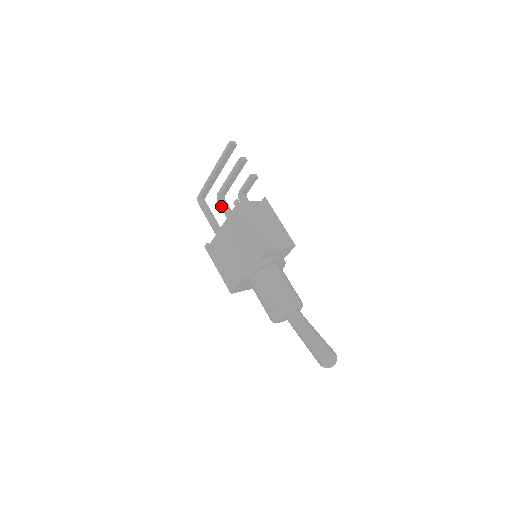
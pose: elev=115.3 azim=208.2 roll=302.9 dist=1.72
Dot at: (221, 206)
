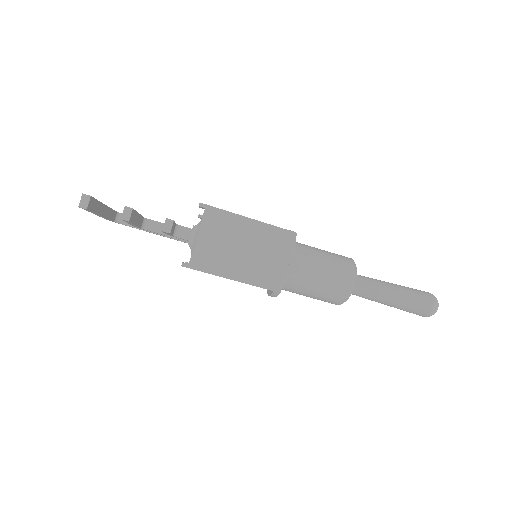
Dot at: occluded
